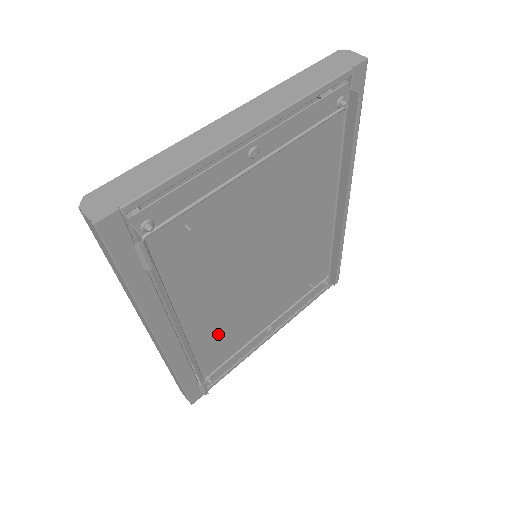
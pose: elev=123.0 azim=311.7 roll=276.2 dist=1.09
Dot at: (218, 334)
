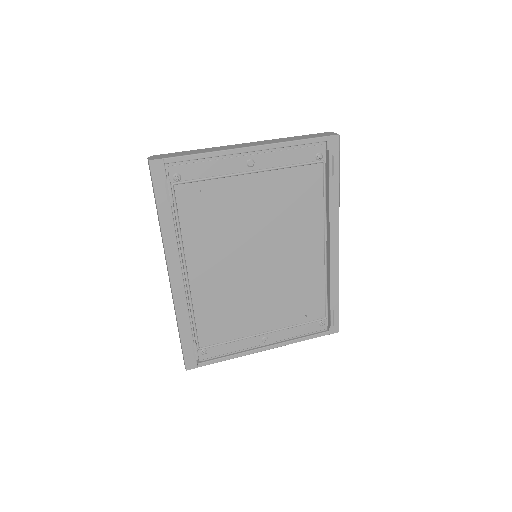
Dot at: (216, 305)
